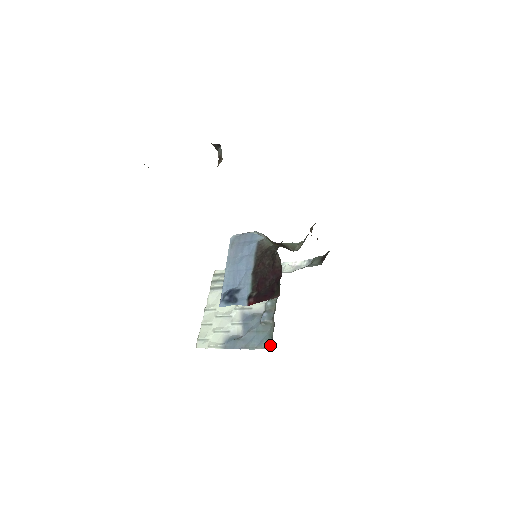
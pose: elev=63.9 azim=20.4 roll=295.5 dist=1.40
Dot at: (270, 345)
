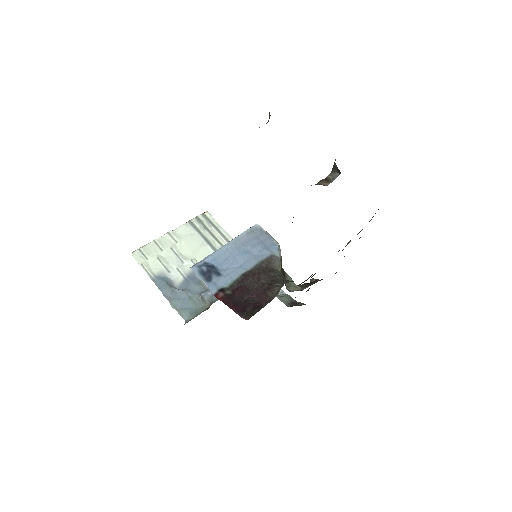
Dot at: (189, 319)
